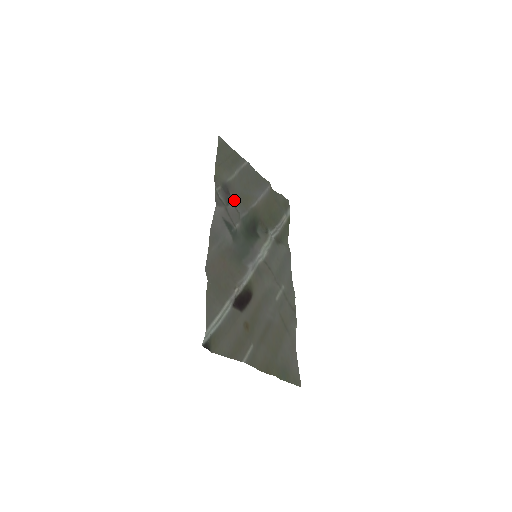
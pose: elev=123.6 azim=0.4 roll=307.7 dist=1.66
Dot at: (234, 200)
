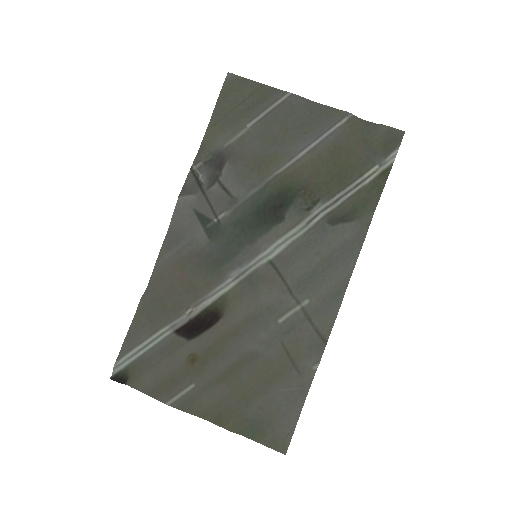
Dot at: (232, 174)
